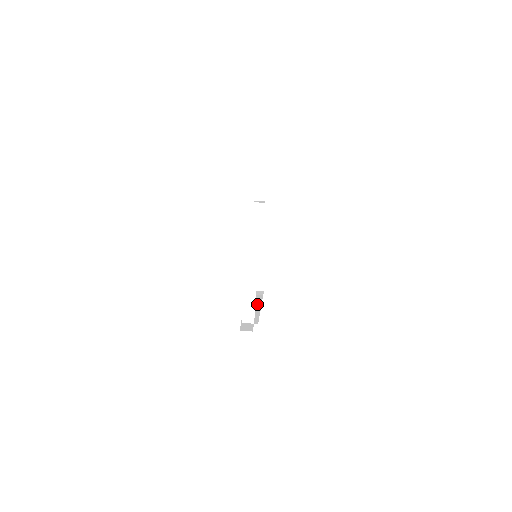
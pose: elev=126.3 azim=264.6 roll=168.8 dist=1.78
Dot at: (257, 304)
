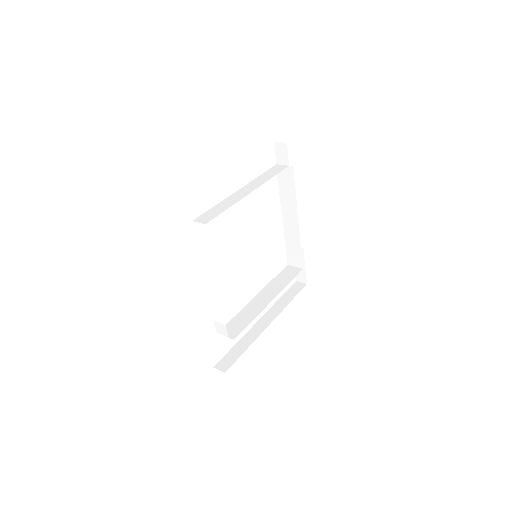
Dot at: occluded
